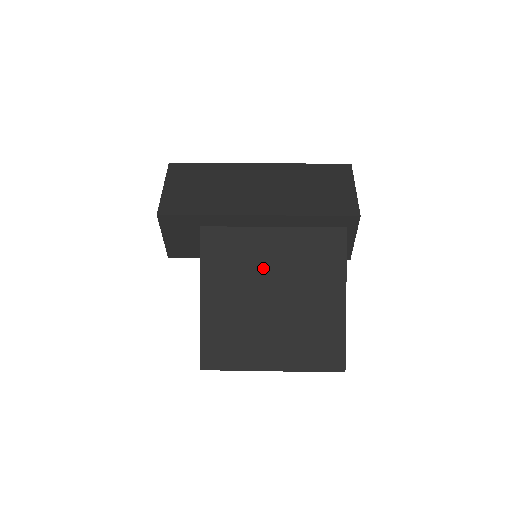
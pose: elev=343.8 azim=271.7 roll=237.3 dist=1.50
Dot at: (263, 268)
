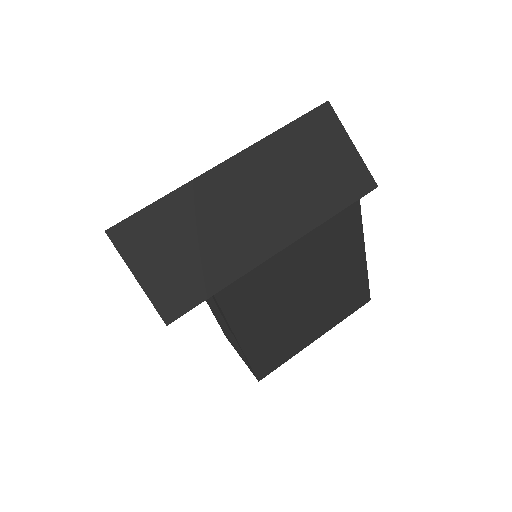
Dot at: (289, 282)
